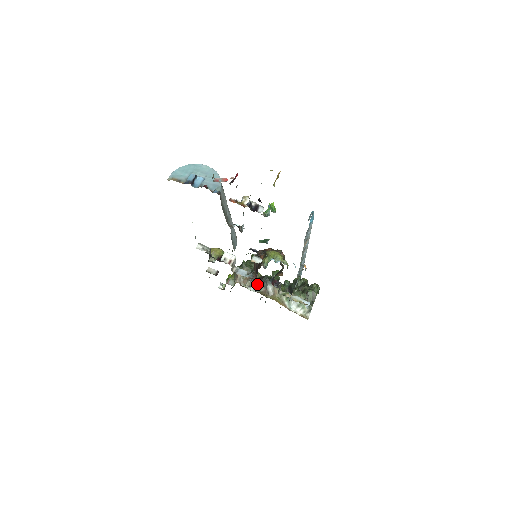
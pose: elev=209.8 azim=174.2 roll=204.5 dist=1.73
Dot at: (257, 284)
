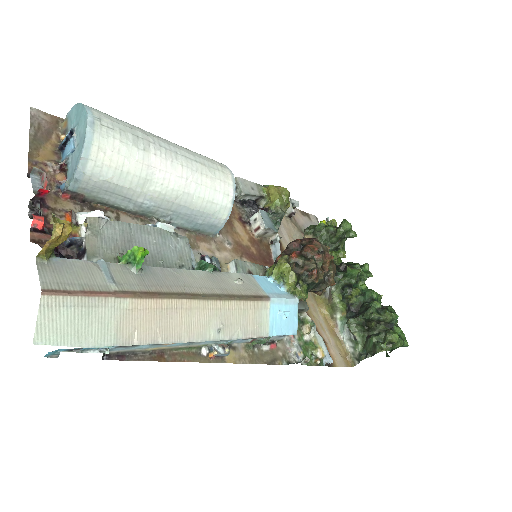
Dot at: occluded
